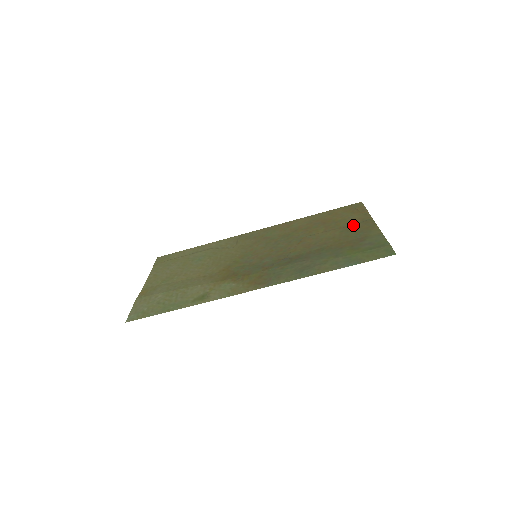
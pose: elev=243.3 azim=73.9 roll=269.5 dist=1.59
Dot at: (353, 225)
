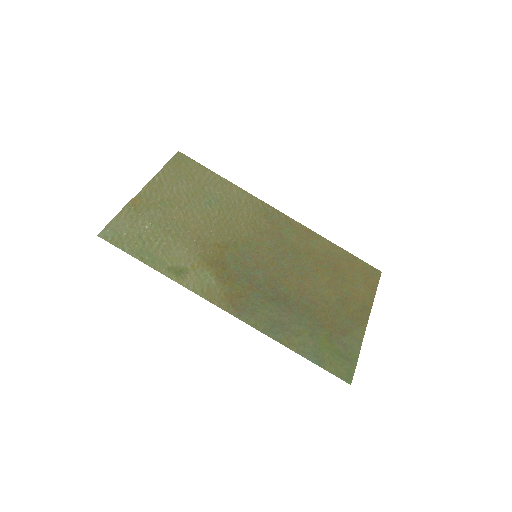
Dot at: (352, 301)
